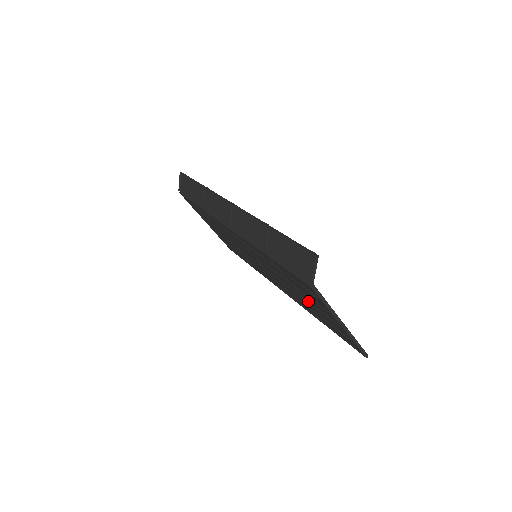
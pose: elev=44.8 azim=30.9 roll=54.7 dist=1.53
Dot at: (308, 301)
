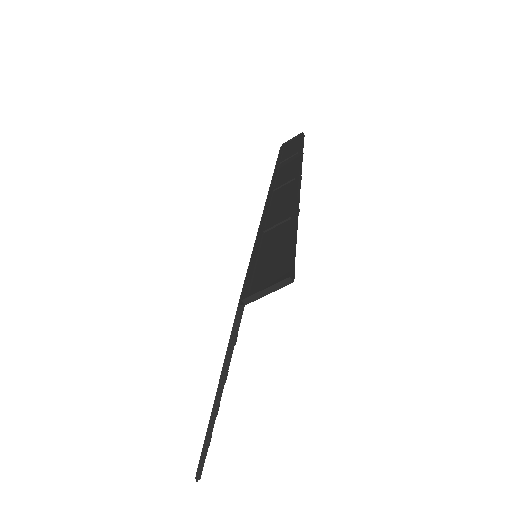
Dot at: occluded
